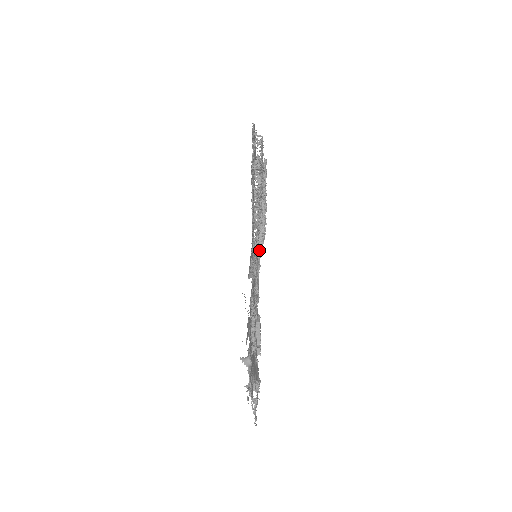
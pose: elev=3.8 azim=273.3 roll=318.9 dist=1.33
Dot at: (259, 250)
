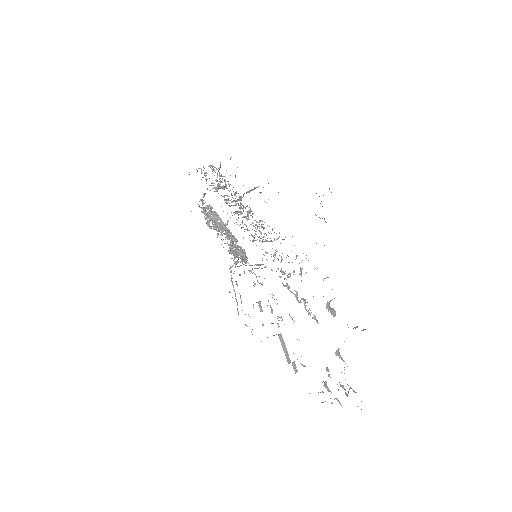
Dot at: occluded
